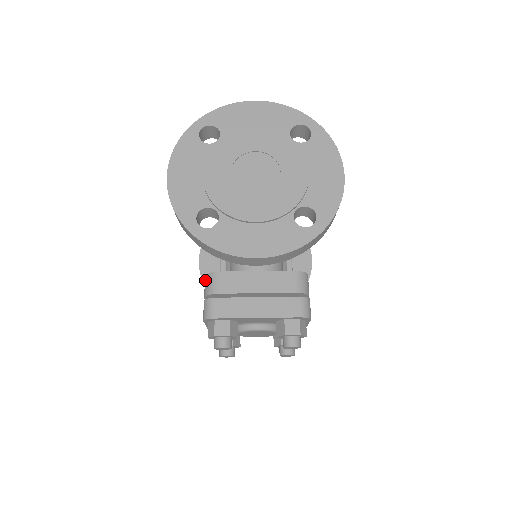
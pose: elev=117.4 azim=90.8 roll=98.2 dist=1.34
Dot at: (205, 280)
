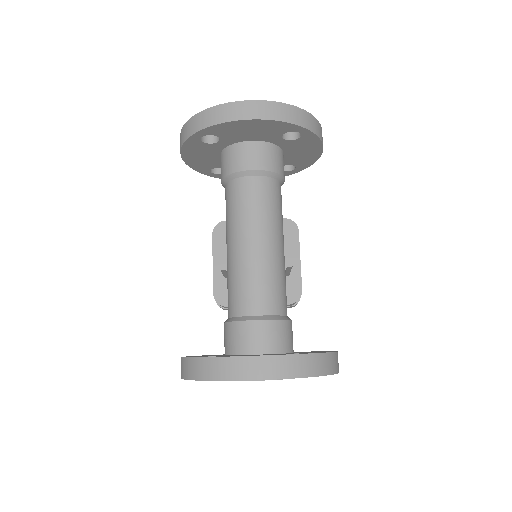
Dot at: (215, 299)
